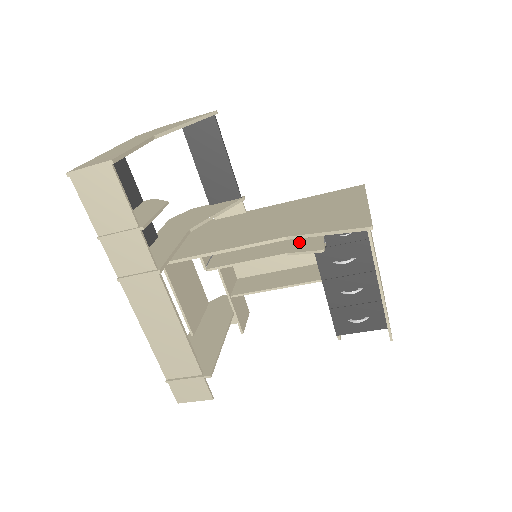
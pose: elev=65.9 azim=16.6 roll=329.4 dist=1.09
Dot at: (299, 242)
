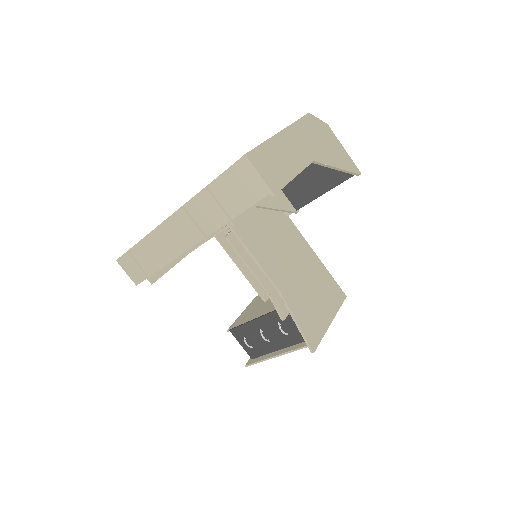
Dot at: occluded
